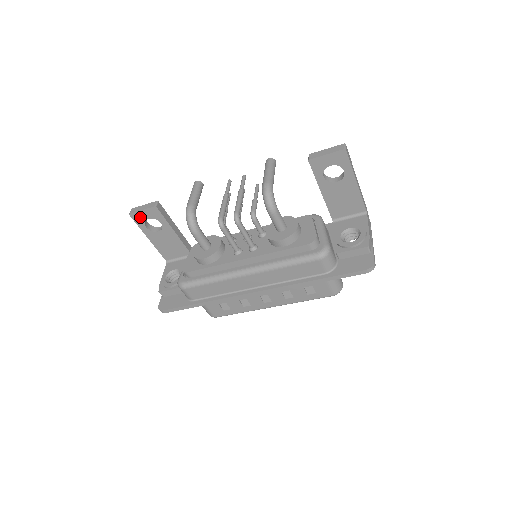
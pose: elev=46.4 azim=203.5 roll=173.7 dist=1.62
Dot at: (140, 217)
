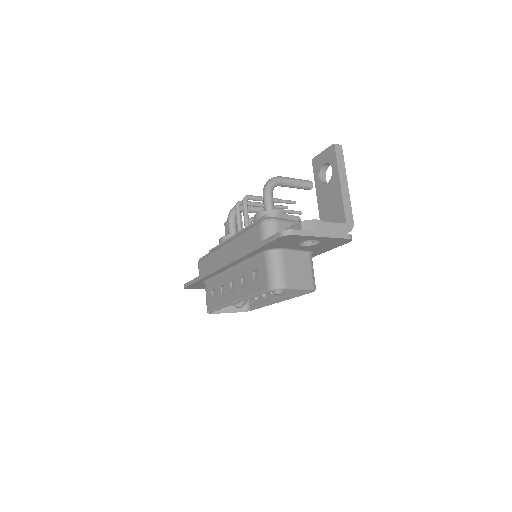
Dot at: occluded
